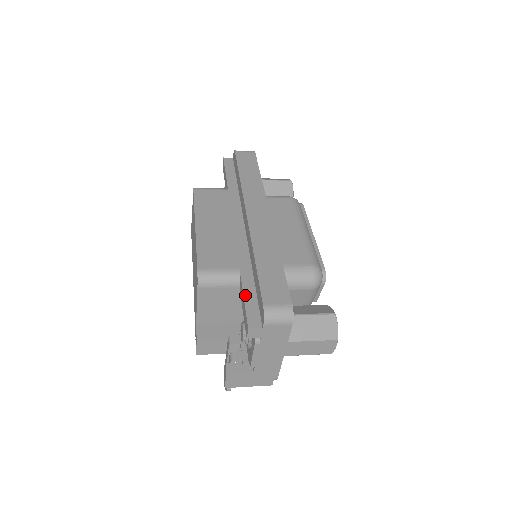
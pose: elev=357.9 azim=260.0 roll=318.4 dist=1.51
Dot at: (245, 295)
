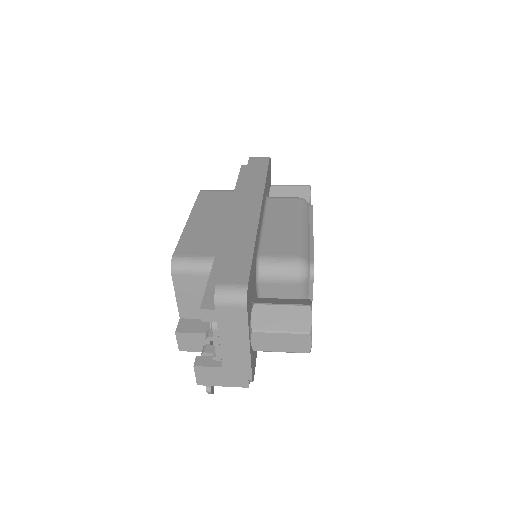
Dot at: (210, 279)
